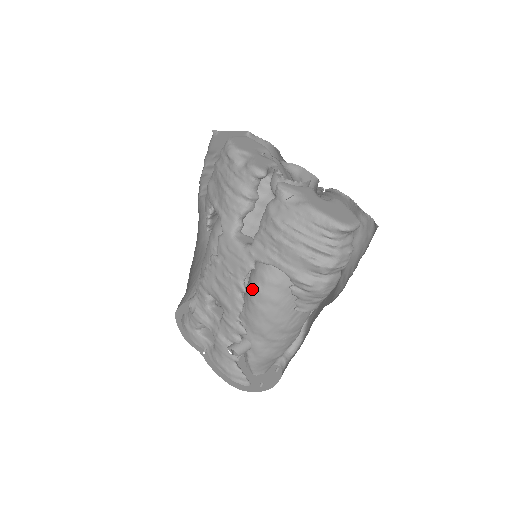
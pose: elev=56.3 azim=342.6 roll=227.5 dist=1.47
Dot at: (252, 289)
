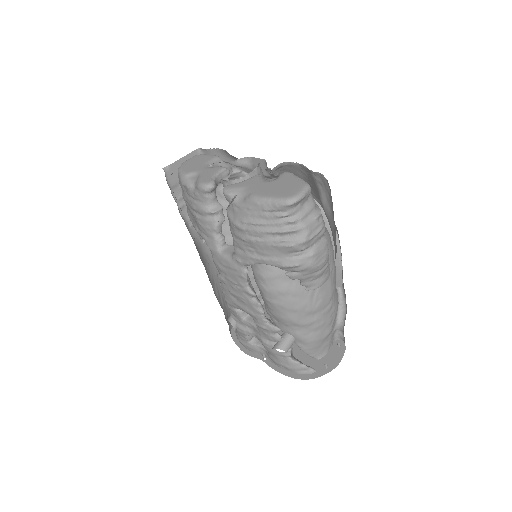
Dot at: (260, 290)
